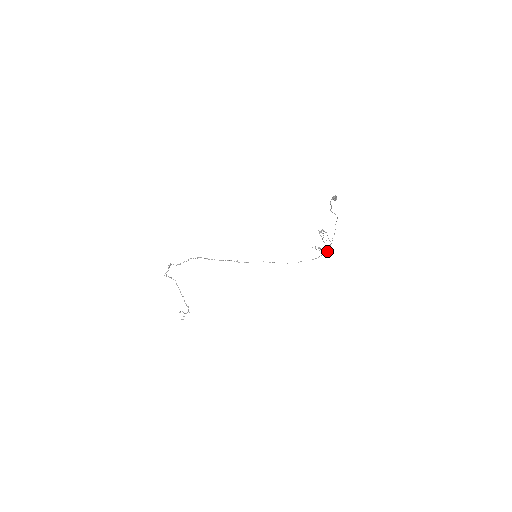
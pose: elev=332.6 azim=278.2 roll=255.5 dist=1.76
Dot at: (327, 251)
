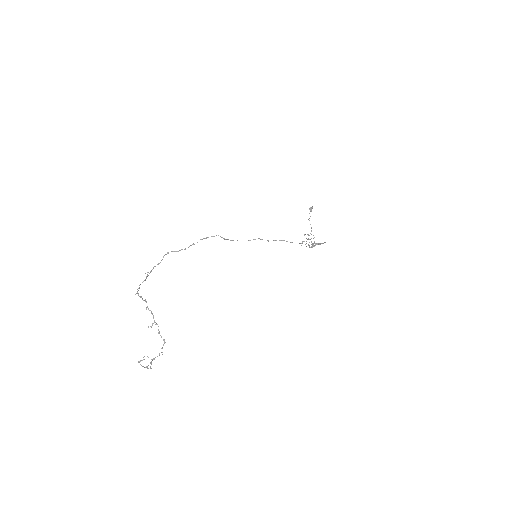
Dot at: (325, 242)
